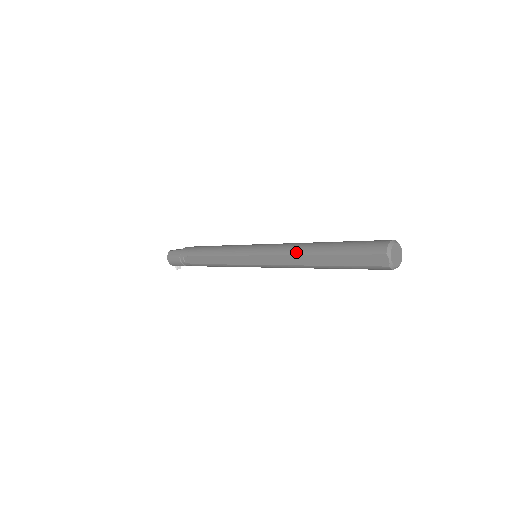
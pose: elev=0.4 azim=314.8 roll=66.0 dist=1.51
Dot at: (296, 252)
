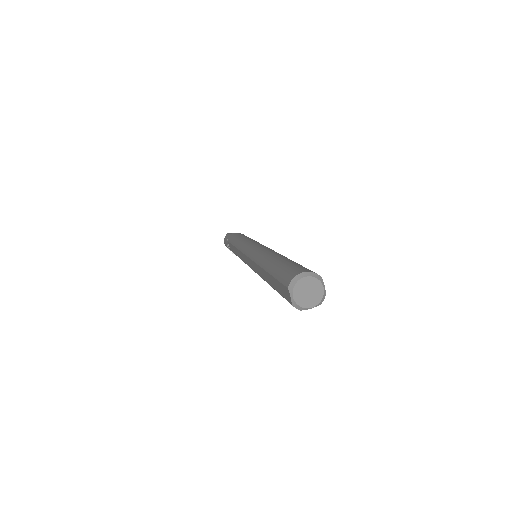
Dot at: (258, 261)
